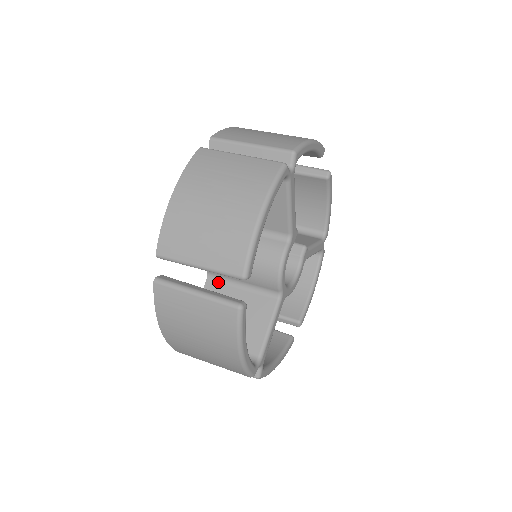
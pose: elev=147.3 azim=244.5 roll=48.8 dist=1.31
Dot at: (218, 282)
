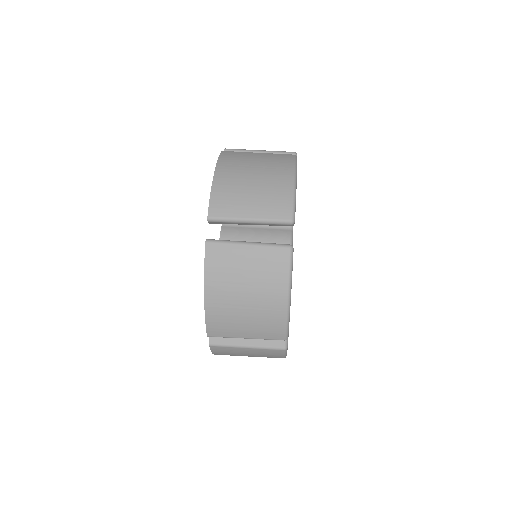
Dot at: occluded
